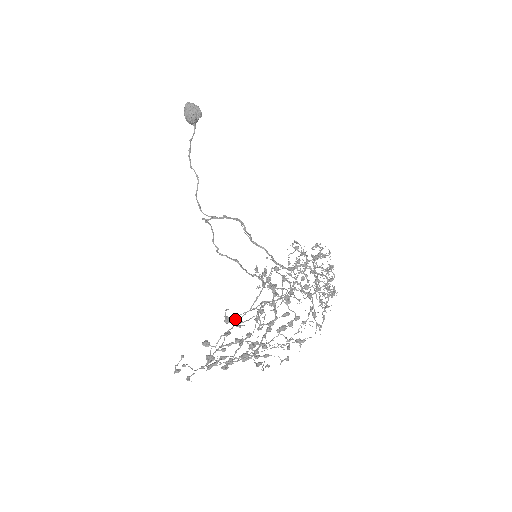
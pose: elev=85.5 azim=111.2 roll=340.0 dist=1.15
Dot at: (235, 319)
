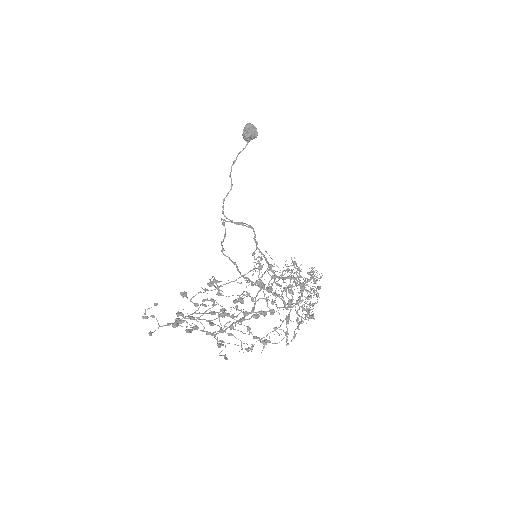
Dot at: (218, 282)
